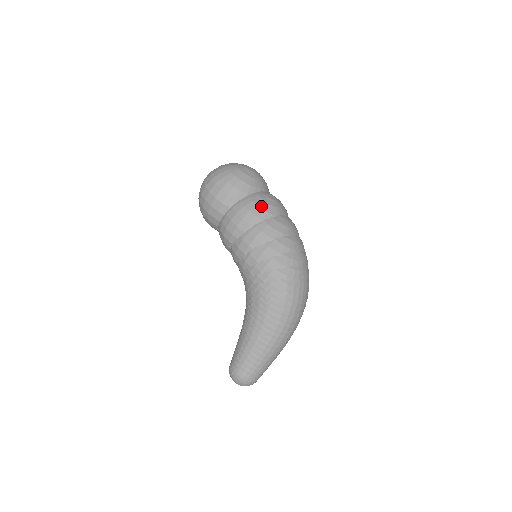
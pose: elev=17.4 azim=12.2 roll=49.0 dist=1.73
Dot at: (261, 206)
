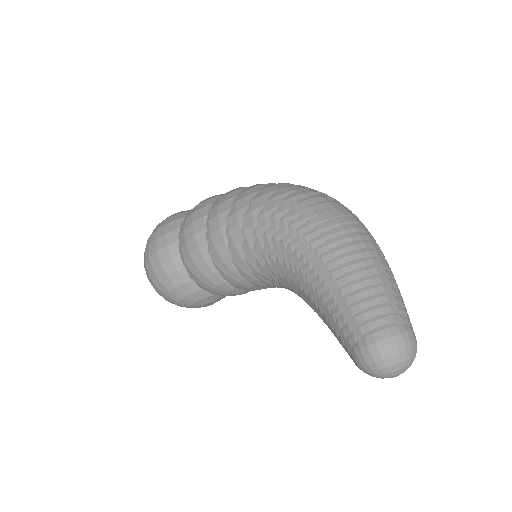
Dot at: (201, 202)
